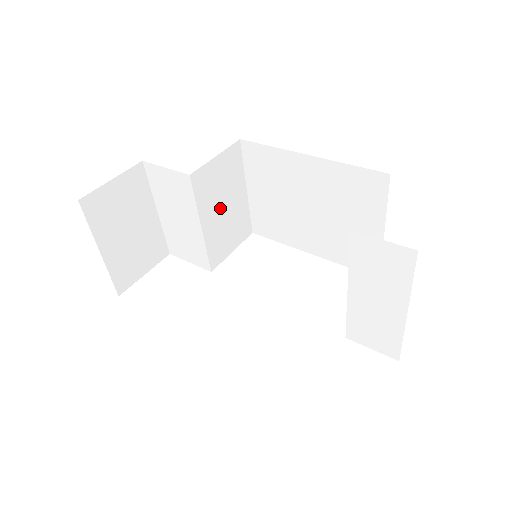
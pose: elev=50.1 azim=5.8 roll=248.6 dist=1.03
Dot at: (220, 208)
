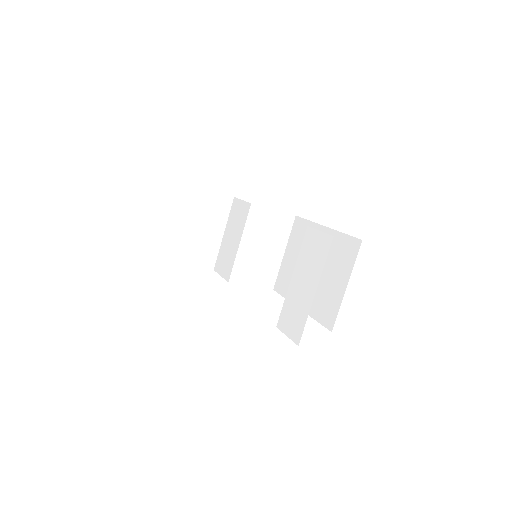
Dot at: (259, 245)
